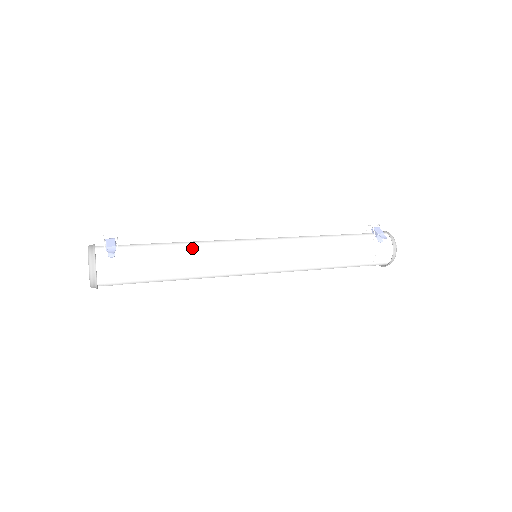
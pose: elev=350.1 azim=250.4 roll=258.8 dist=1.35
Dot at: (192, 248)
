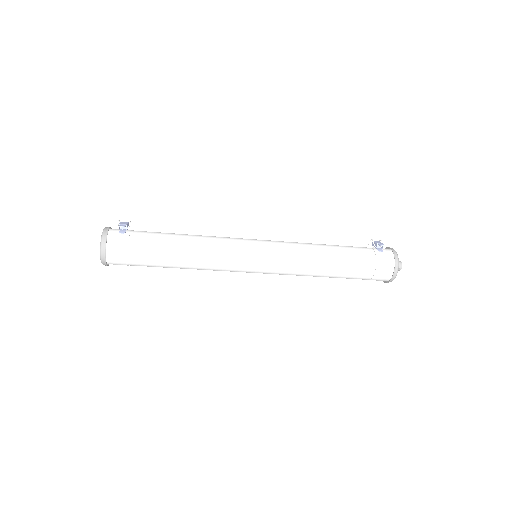
Dot at: (194, 236)
